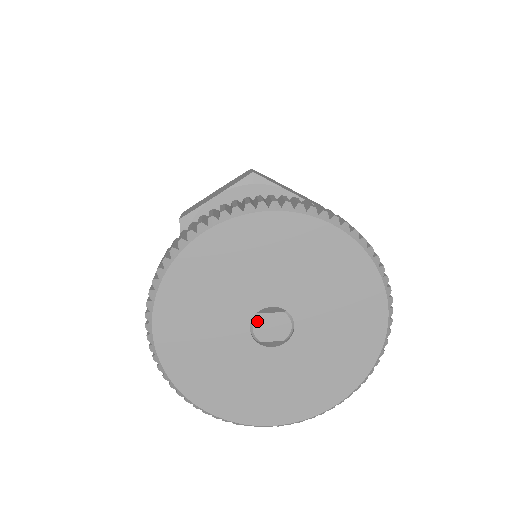
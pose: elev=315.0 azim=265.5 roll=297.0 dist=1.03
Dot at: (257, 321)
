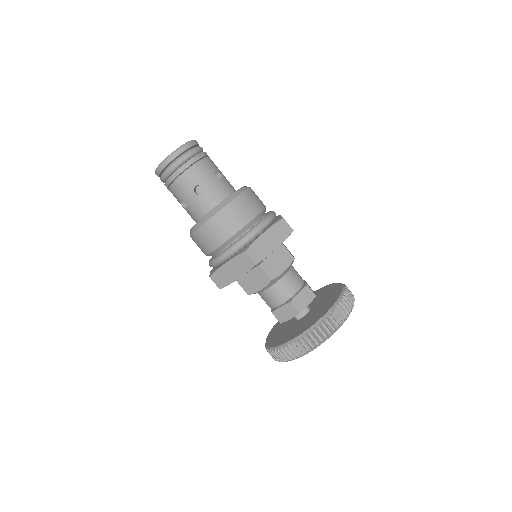
Dot at: occluded
